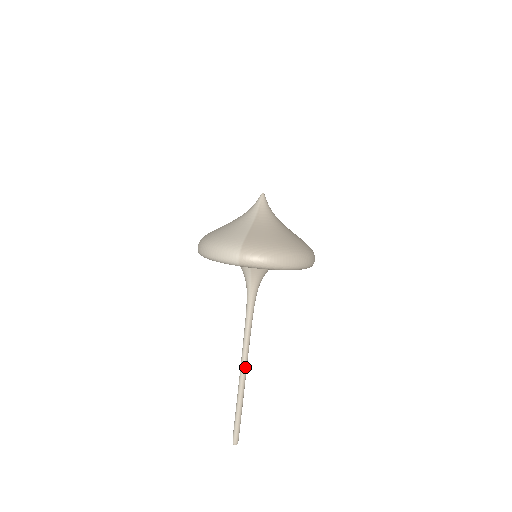
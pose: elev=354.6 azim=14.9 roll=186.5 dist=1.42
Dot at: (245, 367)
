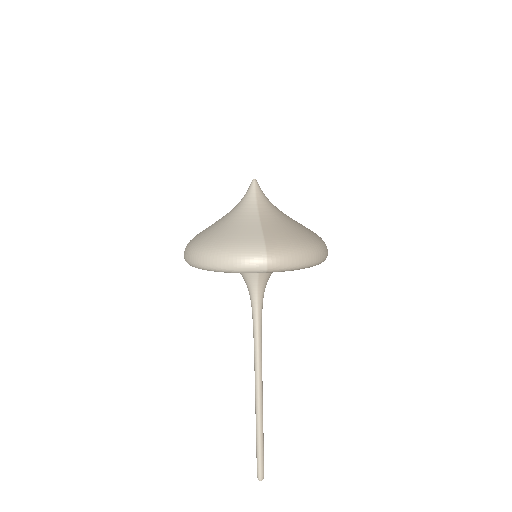
Dot at: (261, 389)
